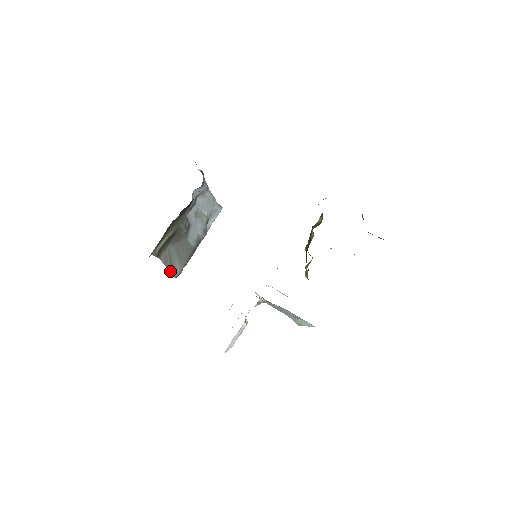
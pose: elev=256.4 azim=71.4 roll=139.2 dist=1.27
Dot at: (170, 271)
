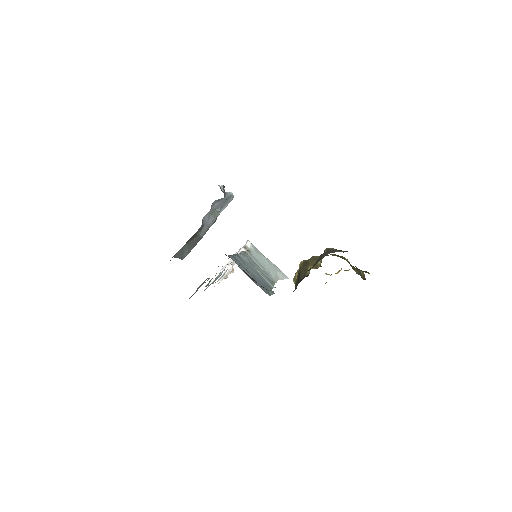
Dot at: (180, 258)
